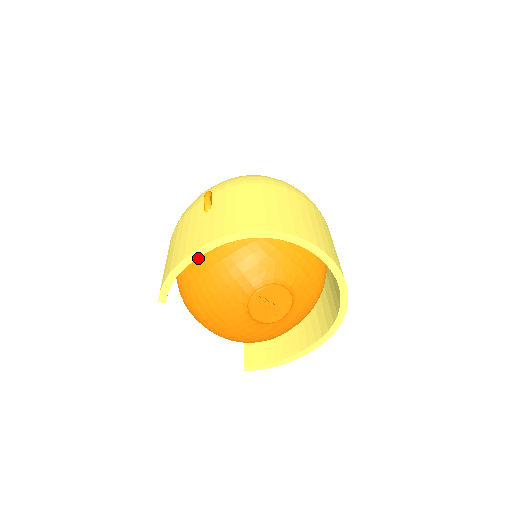
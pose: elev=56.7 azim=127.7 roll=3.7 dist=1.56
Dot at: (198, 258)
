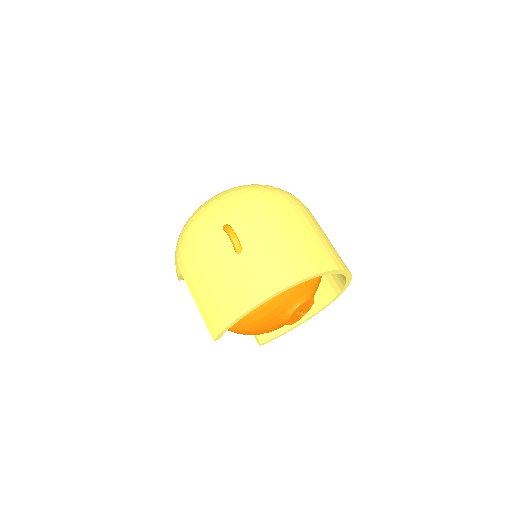
Dot at: occluded
